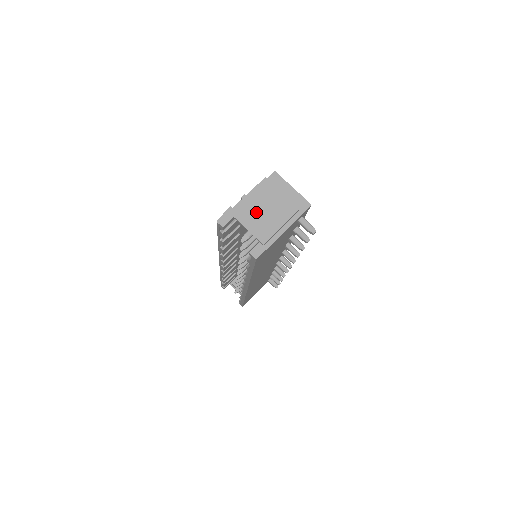
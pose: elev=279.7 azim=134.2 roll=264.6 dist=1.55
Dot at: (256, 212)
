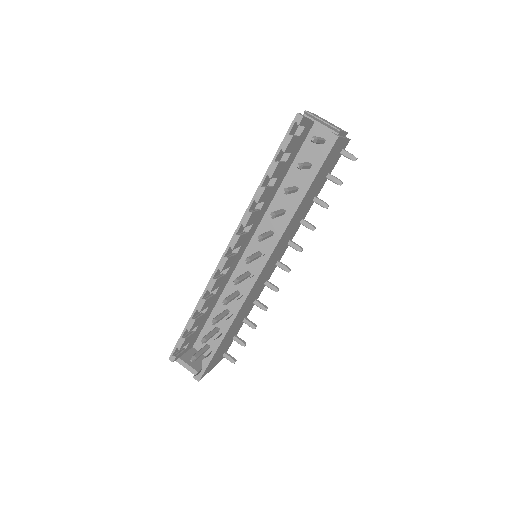
Dot at: occluded
